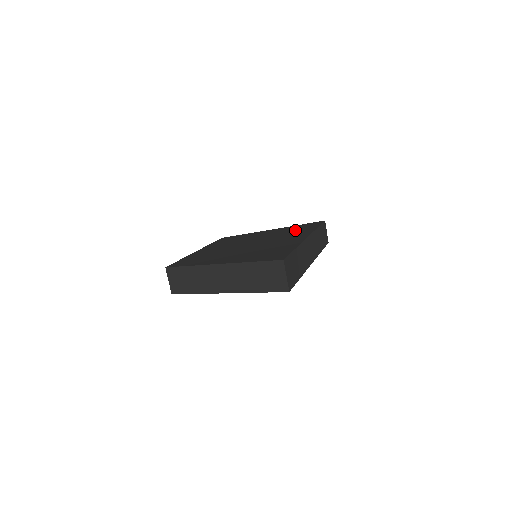
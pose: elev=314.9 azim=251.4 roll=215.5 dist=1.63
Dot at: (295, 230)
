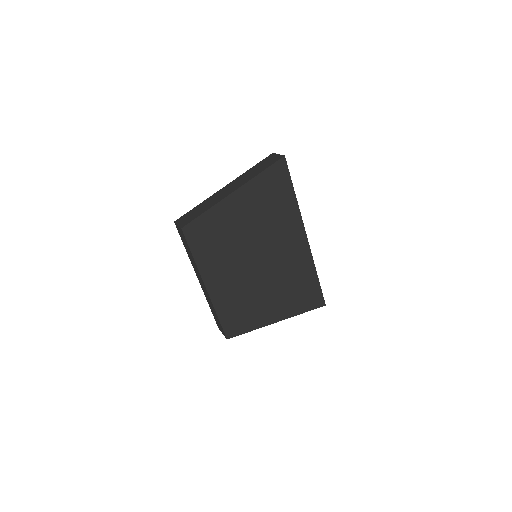
Dot at: occluded
